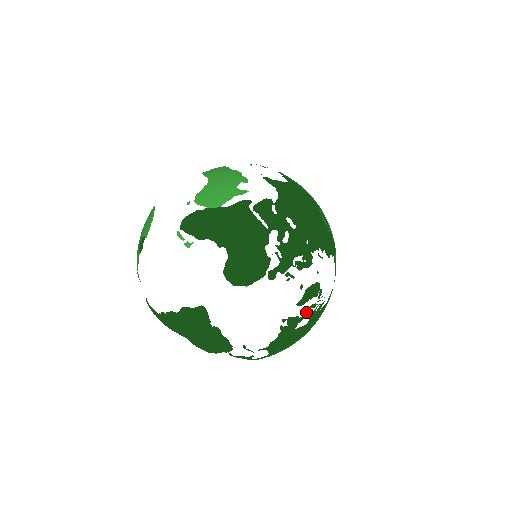
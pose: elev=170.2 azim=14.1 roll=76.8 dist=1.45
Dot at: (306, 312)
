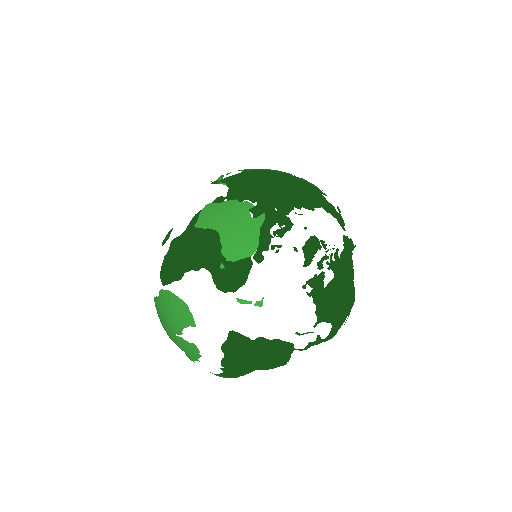
Dot at: (321, 267)
